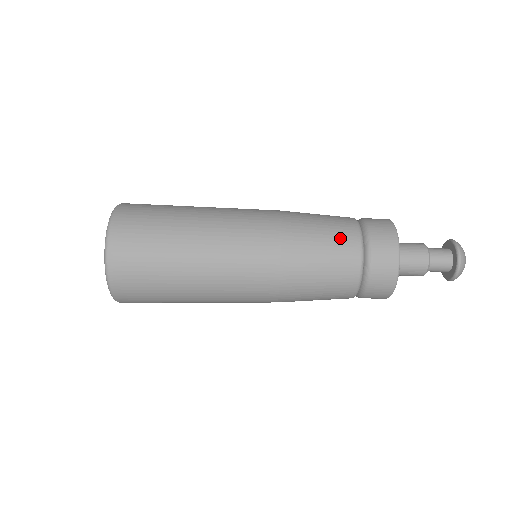
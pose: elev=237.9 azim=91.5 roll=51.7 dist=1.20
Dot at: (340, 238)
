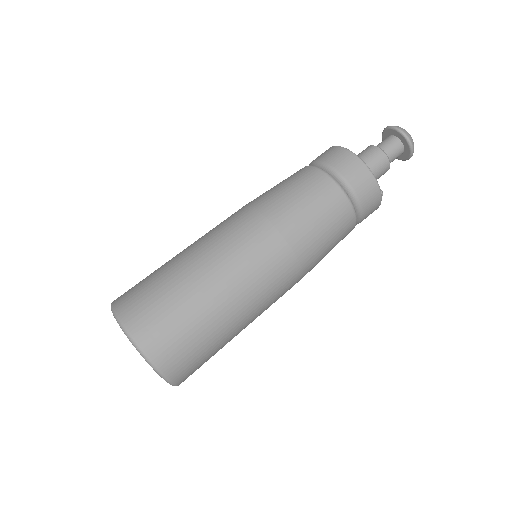
Dot at: occluded
